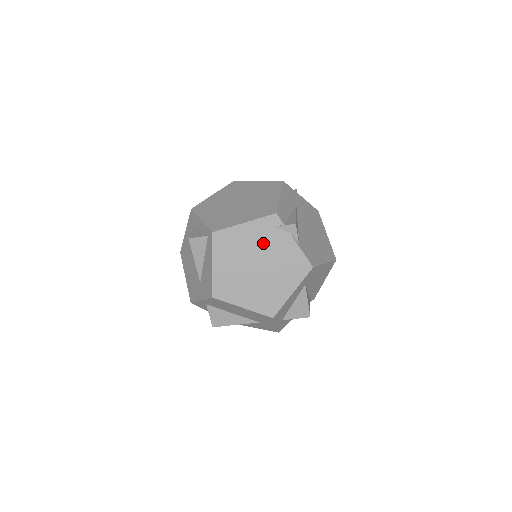
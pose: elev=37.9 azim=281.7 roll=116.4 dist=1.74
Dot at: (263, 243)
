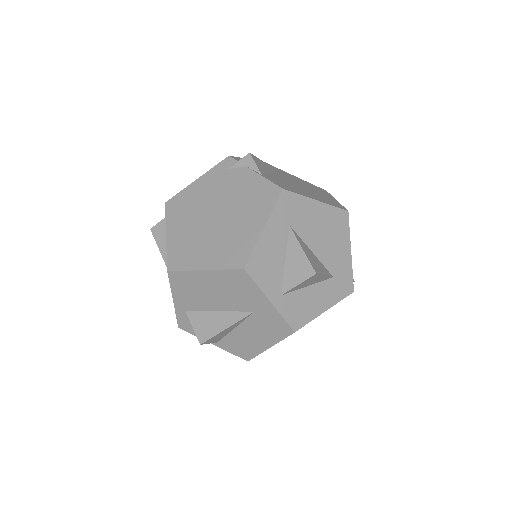
Dot at: (219, 190)
